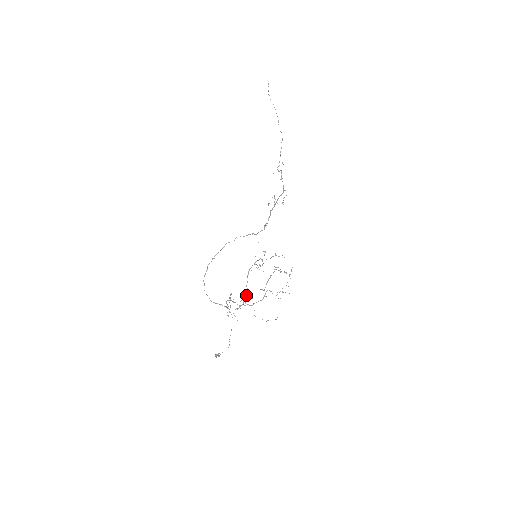
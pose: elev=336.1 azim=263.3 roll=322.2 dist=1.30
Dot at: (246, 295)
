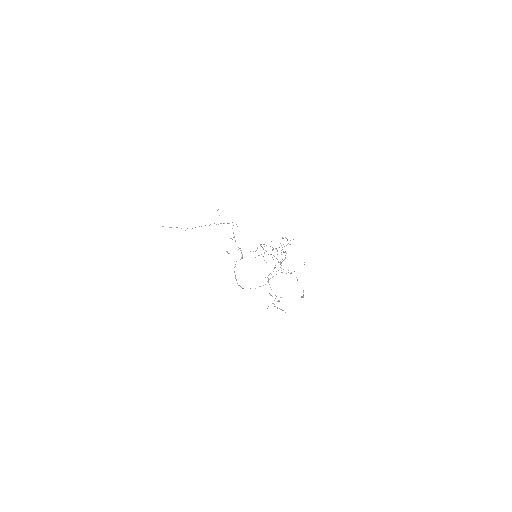
Dot at: occluded
